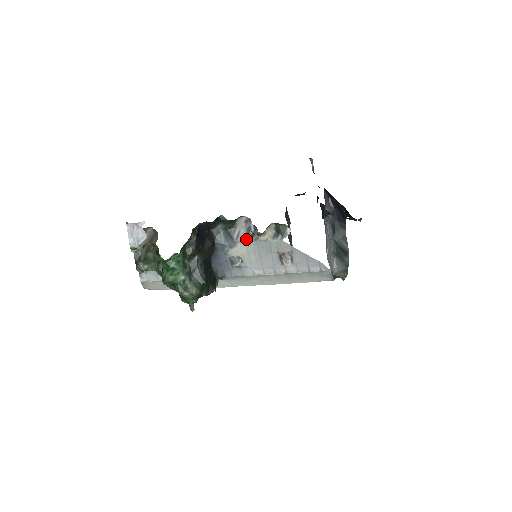
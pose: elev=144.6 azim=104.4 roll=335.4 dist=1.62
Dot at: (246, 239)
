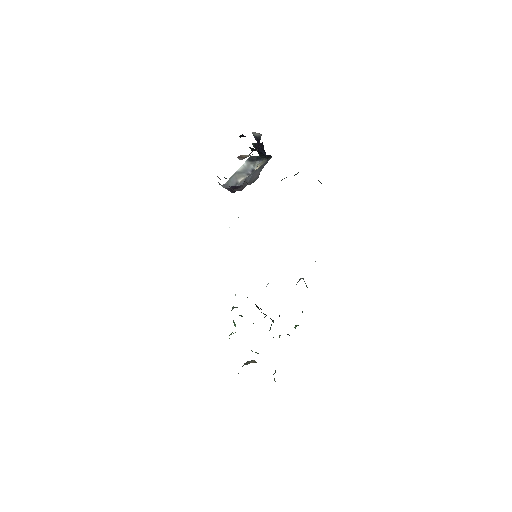
Dot at: occluded
